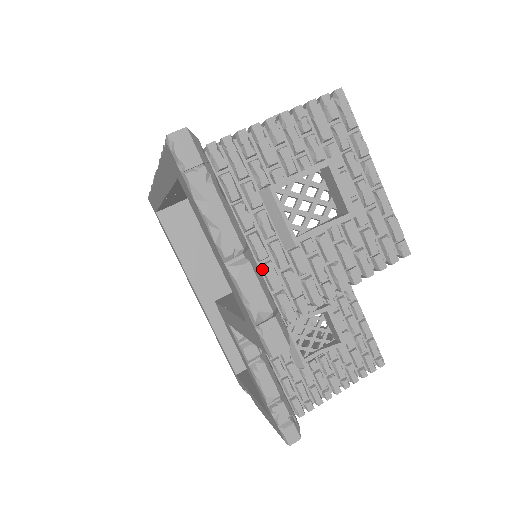
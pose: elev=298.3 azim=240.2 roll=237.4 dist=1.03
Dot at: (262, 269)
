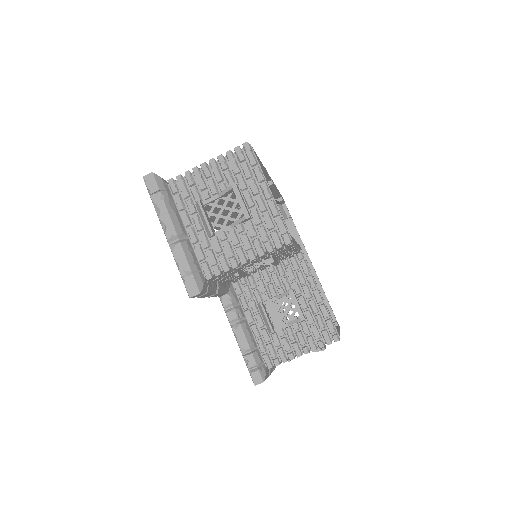
Dot at: (194, 249)
